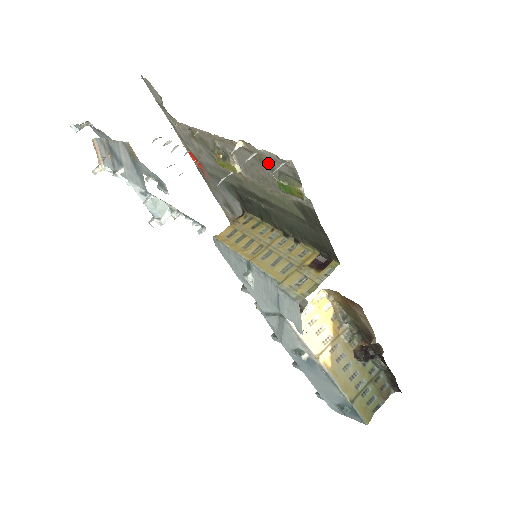
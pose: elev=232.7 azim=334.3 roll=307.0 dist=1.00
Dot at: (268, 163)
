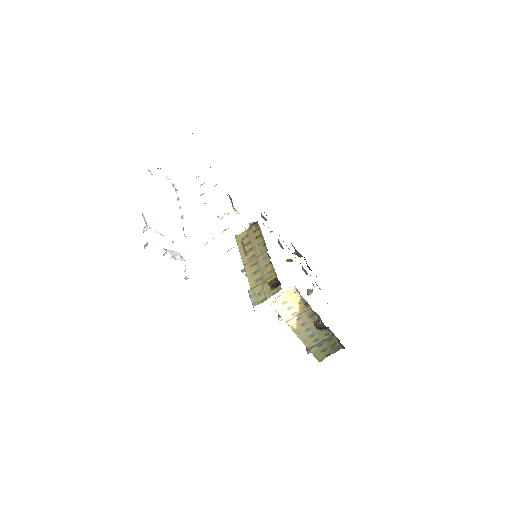
Dot at: occluded
